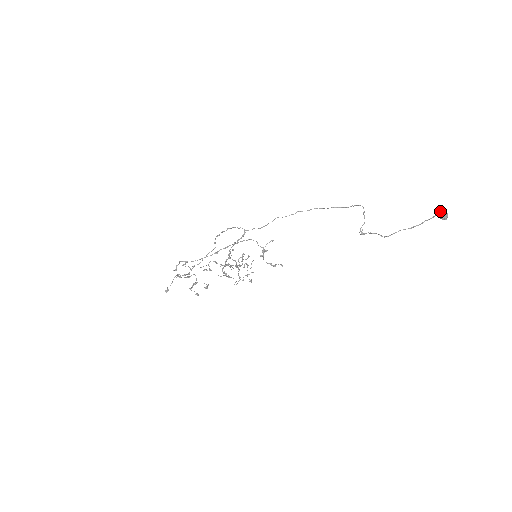
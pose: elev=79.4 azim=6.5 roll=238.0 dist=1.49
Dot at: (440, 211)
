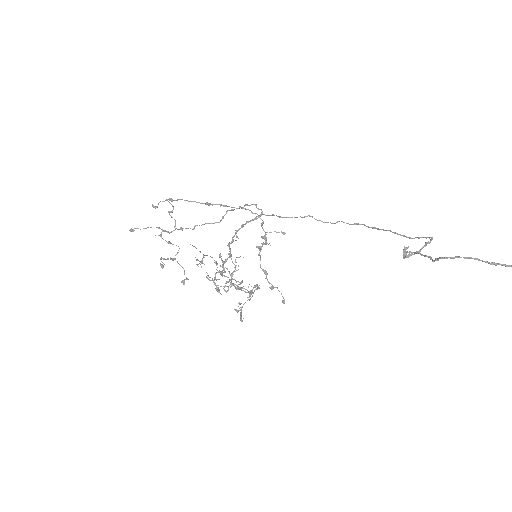
Dot at: out of frame
